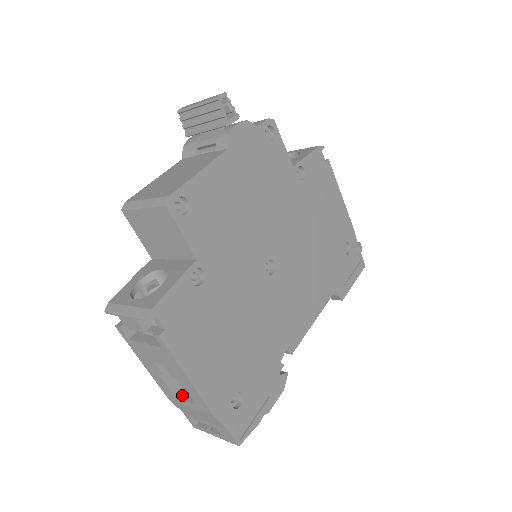
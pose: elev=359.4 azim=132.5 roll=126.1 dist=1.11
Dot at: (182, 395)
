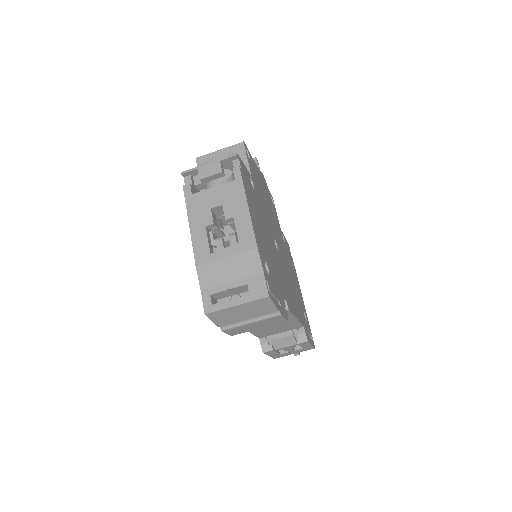
Dot at: (218, 252)
